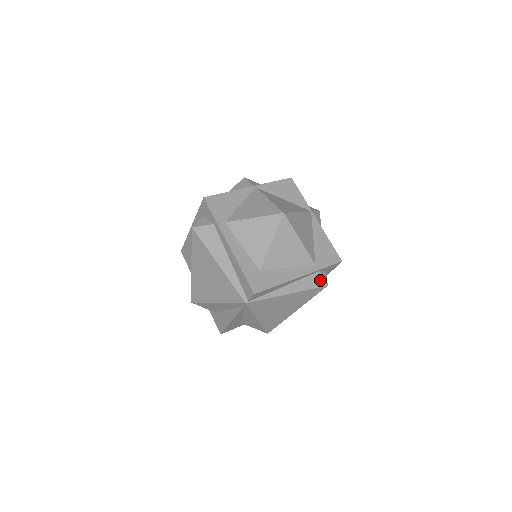
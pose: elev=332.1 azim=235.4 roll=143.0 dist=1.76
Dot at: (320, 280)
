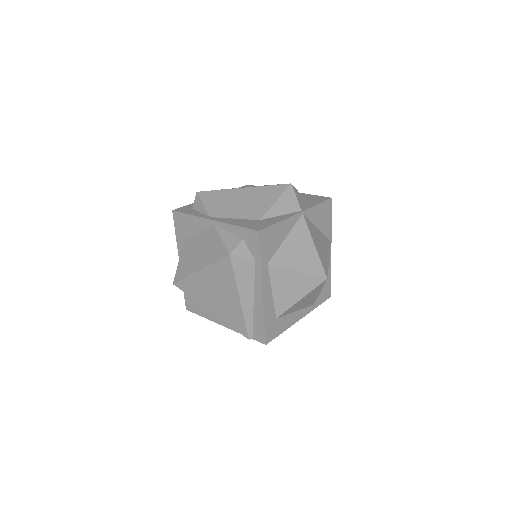
Dot at: occluded
